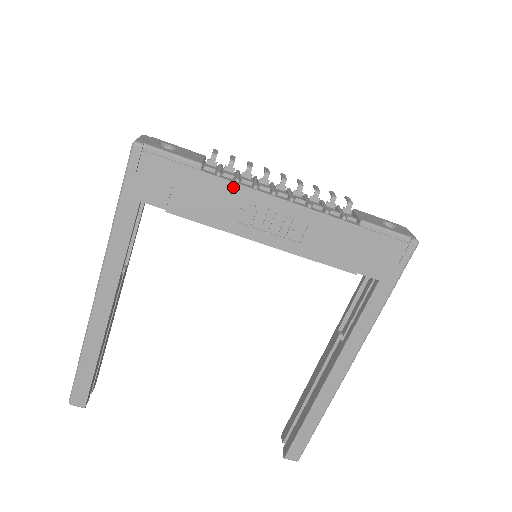
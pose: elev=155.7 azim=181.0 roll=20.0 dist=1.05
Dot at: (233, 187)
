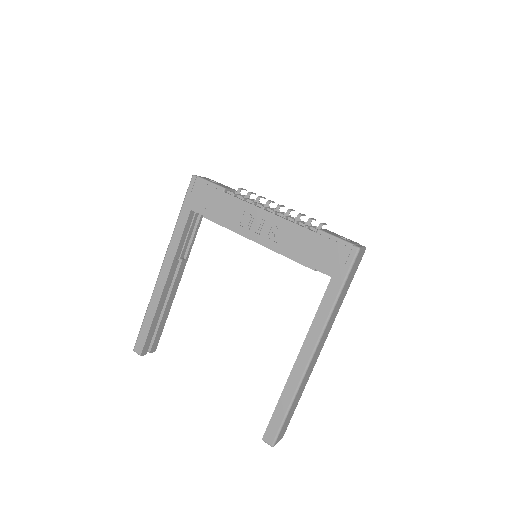
Dot at: (240, 202)
